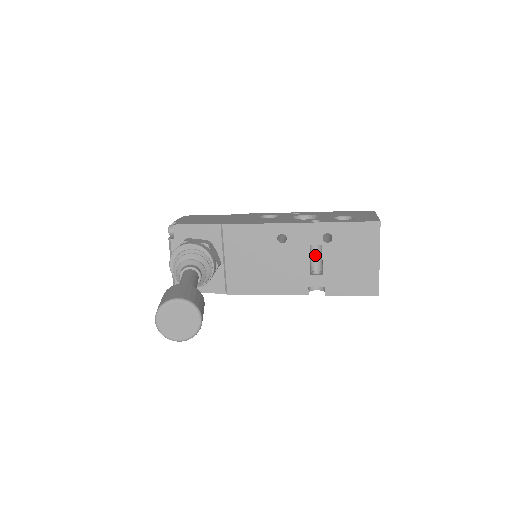
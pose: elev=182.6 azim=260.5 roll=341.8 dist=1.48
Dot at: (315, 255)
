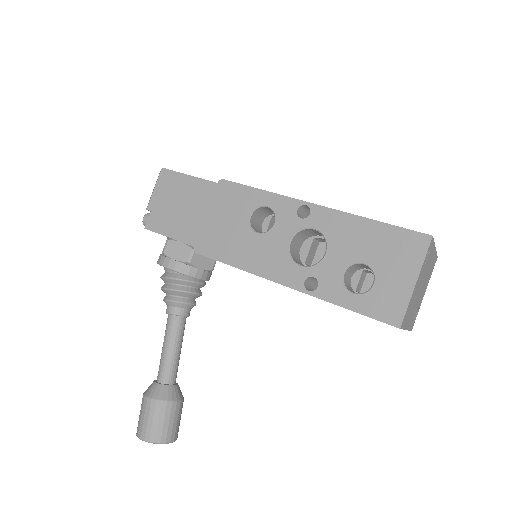
Dot at: occluded
